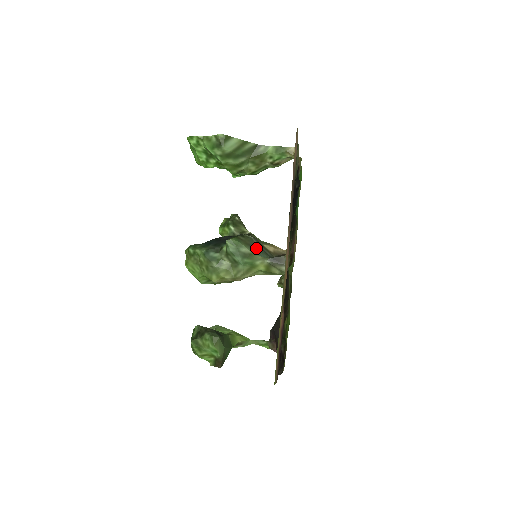
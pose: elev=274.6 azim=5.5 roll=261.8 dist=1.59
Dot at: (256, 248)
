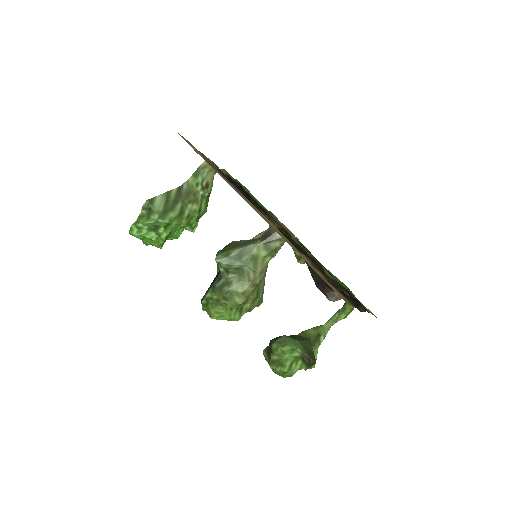
Dot at: (243, 244)
